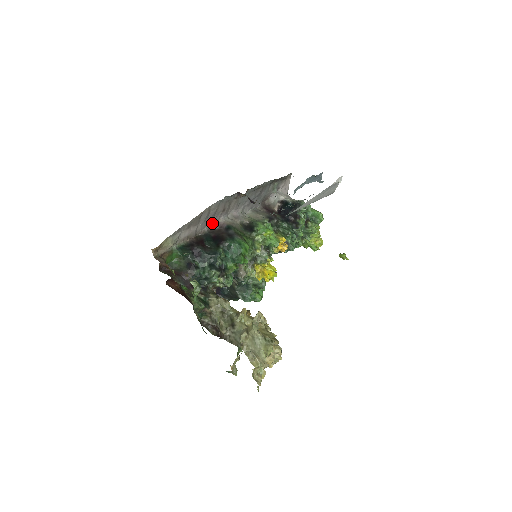
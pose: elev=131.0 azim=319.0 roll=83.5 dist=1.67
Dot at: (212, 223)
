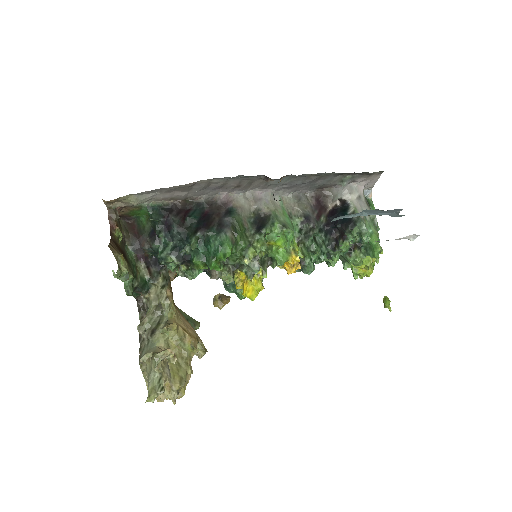
Dot at: (217, 193)
